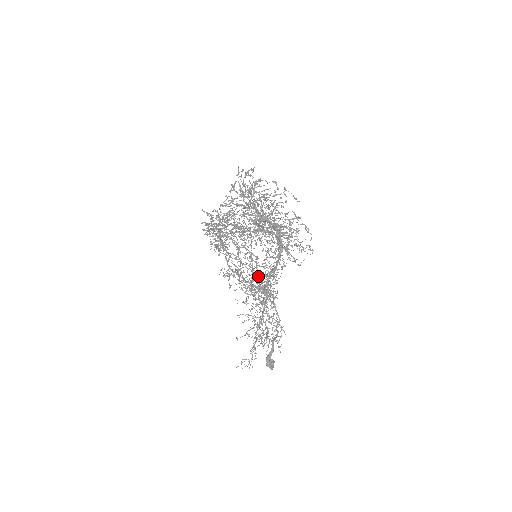
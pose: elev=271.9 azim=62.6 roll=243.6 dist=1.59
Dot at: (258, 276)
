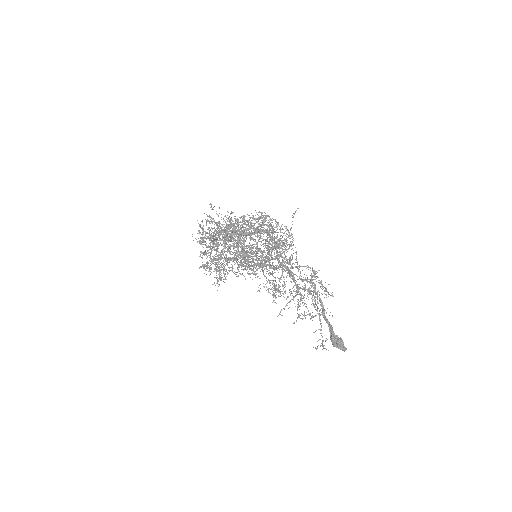
Dot at: occluded
